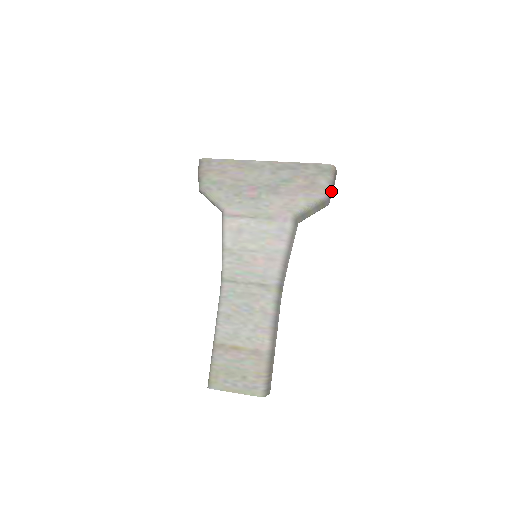
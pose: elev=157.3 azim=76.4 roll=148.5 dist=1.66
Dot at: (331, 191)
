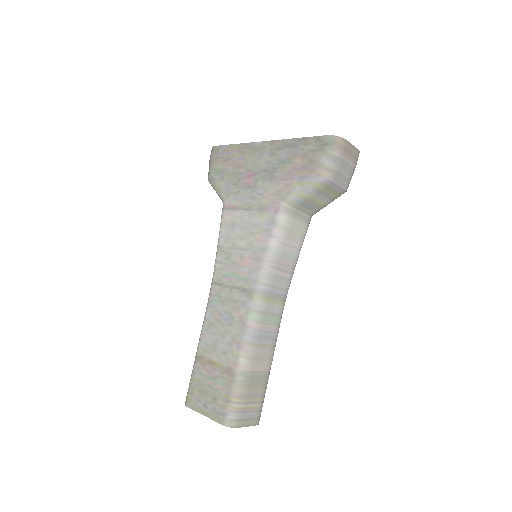
Dot at: (342, 171)
